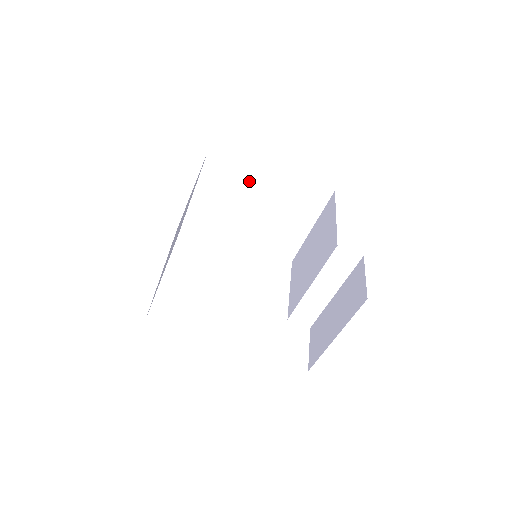
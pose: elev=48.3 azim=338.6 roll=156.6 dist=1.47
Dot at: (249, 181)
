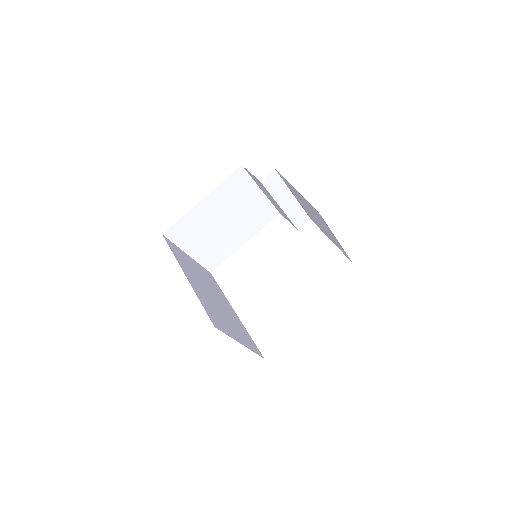
Dot at: (288, 186)
